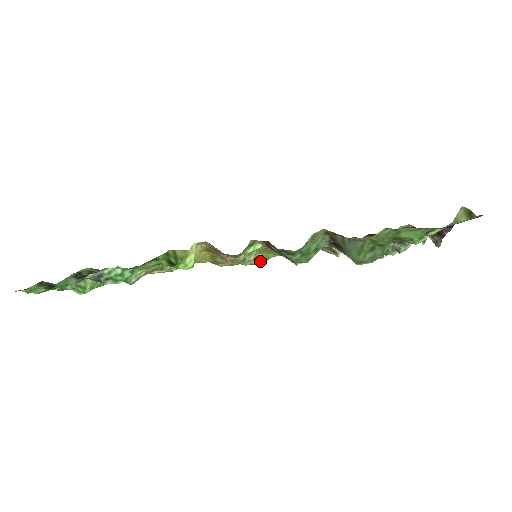
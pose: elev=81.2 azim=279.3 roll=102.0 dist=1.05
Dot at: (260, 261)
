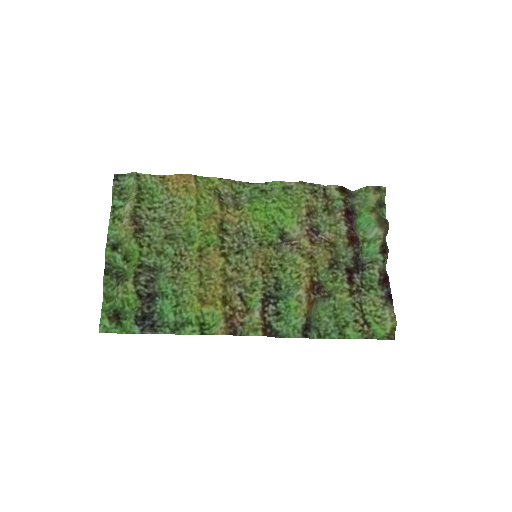
Dot at: (258, 186)
